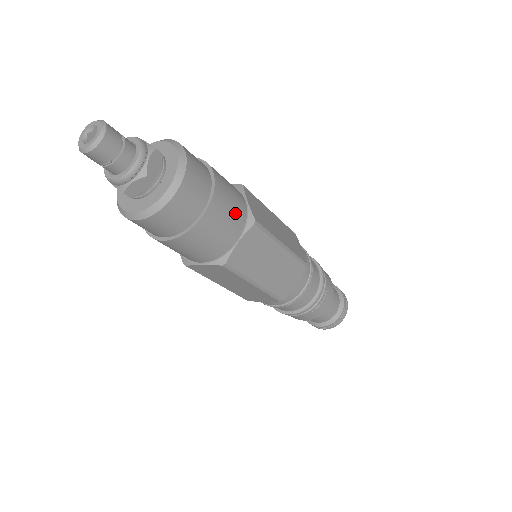
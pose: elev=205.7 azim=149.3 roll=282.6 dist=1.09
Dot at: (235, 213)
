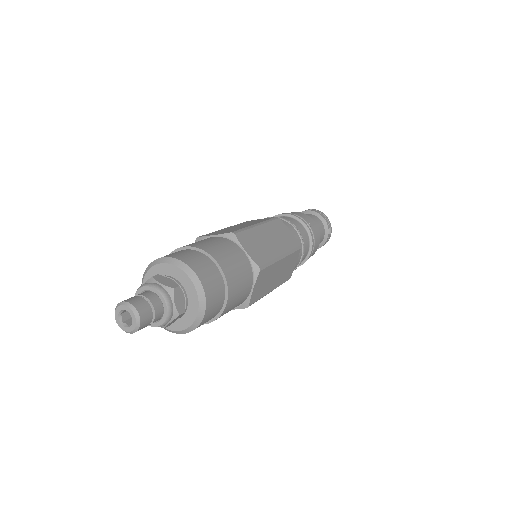
Dot at: (244, 276)
